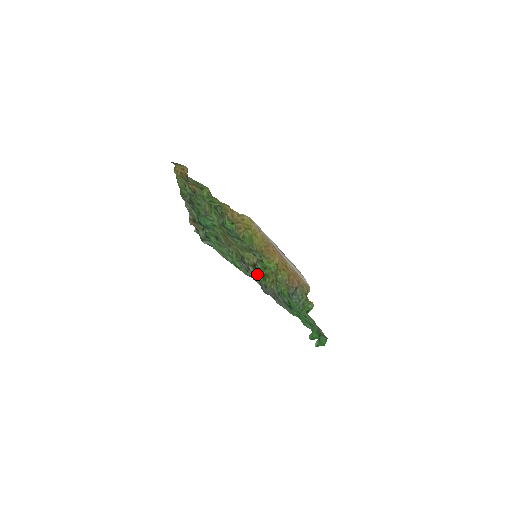
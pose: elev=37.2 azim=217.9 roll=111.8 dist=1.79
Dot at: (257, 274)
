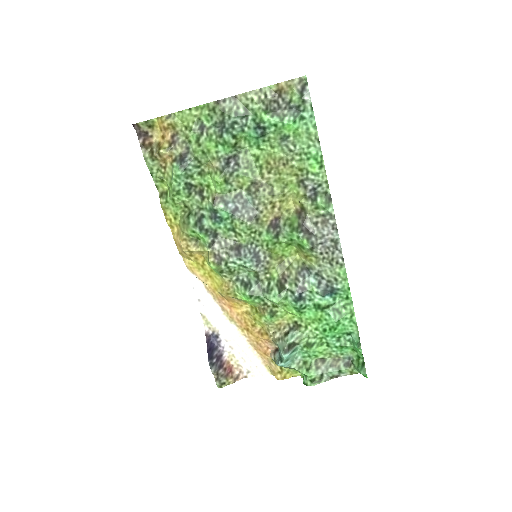
Dot at: (310, 216)
